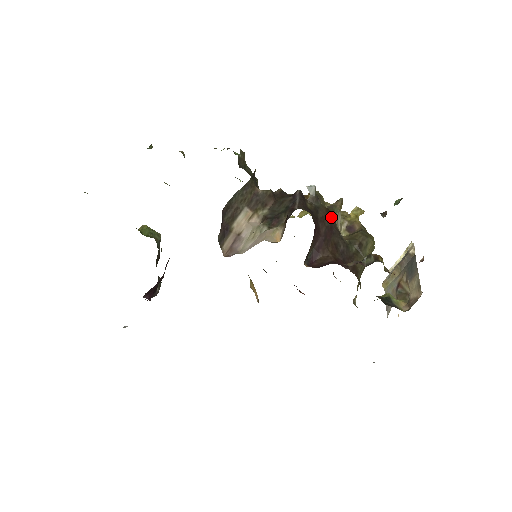
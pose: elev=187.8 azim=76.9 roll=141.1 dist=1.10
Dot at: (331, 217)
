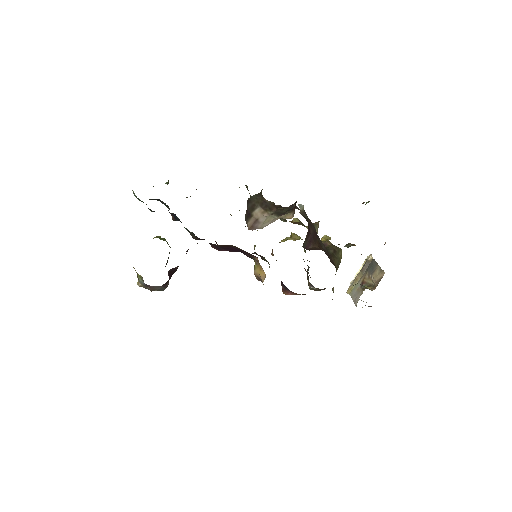
Dot at: (314, 228)
